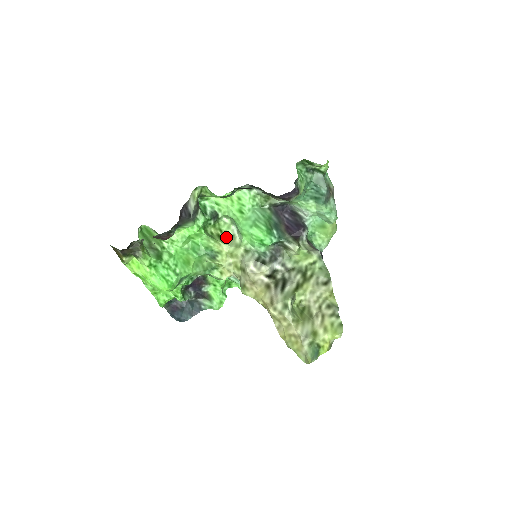
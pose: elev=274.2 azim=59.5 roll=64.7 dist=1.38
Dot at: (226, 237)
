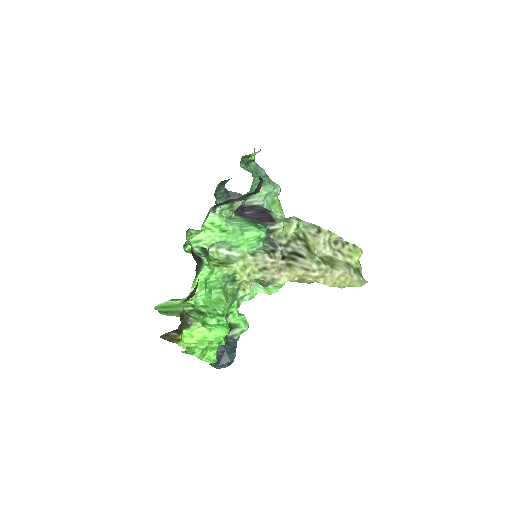
Dot at: (225, 260)
